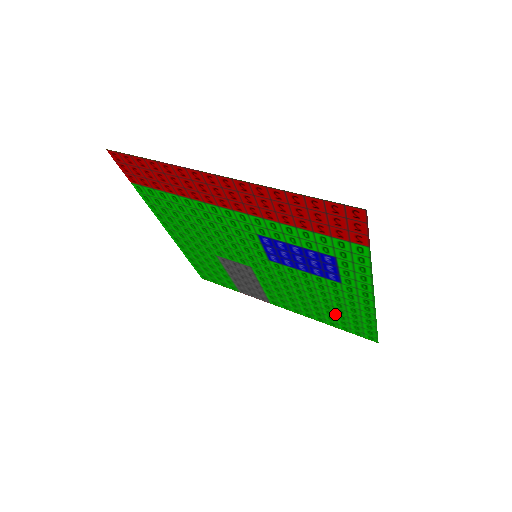
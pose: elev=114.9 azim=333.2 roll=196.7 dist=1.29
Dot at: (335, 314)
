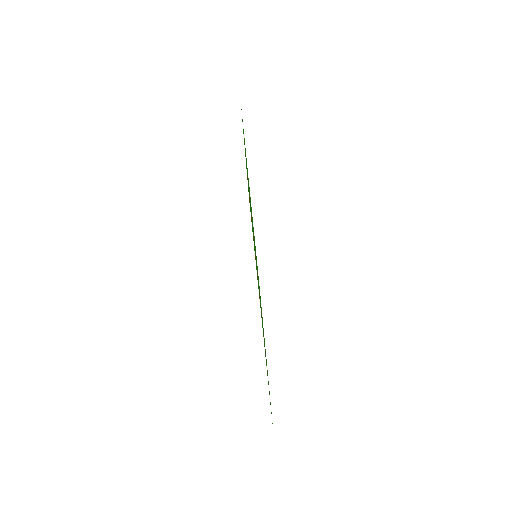
Dot at: occluded
